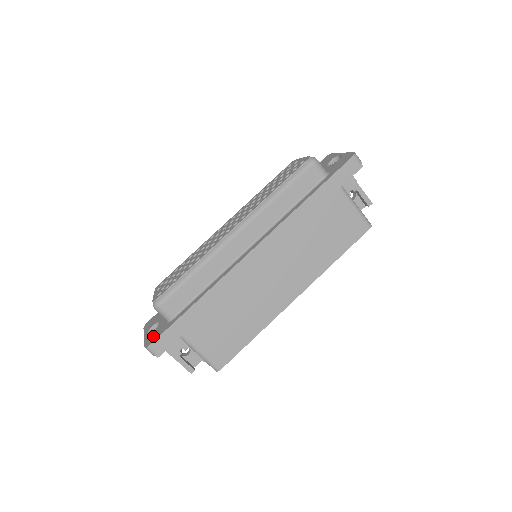
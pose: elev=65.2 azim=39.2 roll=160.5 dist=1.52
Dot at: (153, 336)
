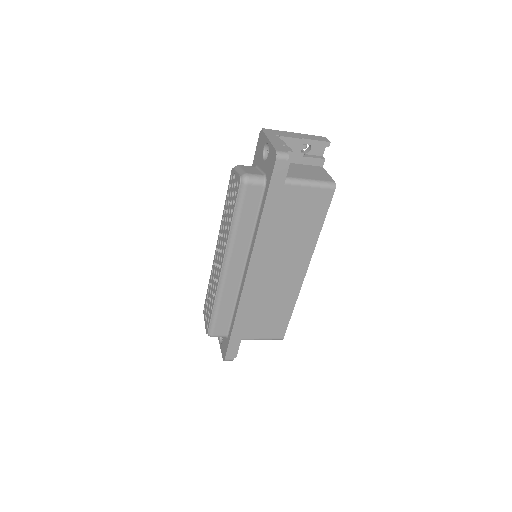
Dot at: (223, 349)
